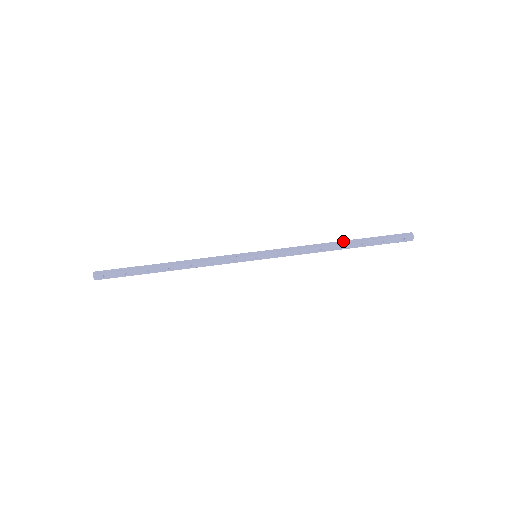
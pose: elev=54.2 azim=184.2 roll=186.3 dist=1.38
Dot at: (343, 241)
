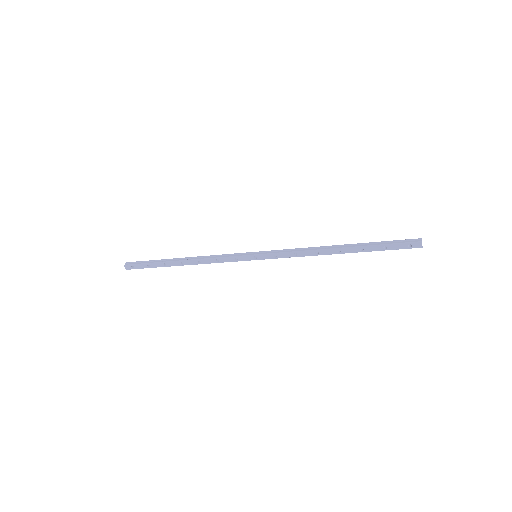
Dot at: (342, 245)
